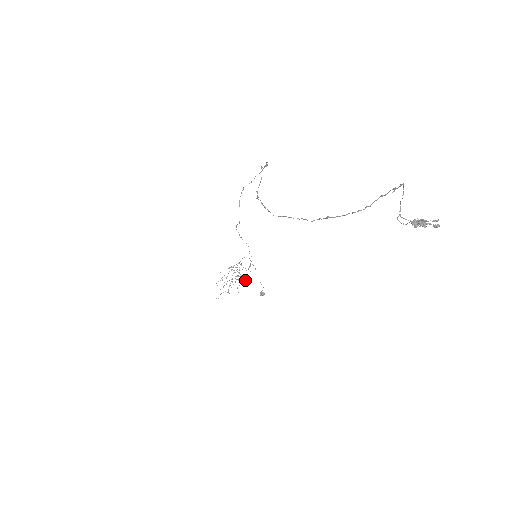
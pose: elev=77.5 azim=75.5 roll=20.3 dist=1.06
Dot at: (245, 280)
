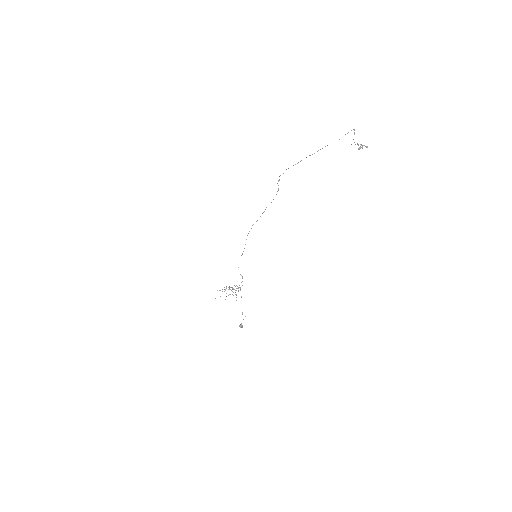
Dot at: occluded
